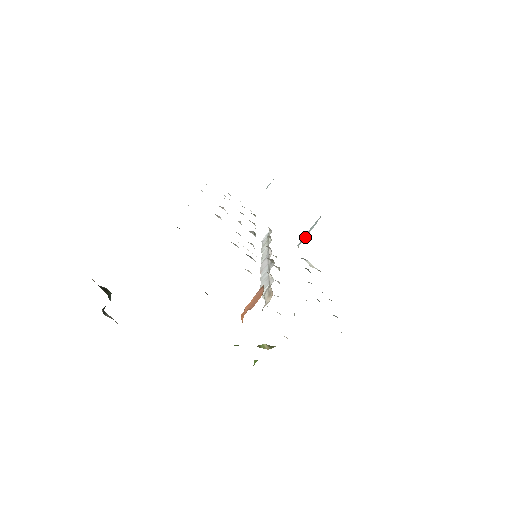
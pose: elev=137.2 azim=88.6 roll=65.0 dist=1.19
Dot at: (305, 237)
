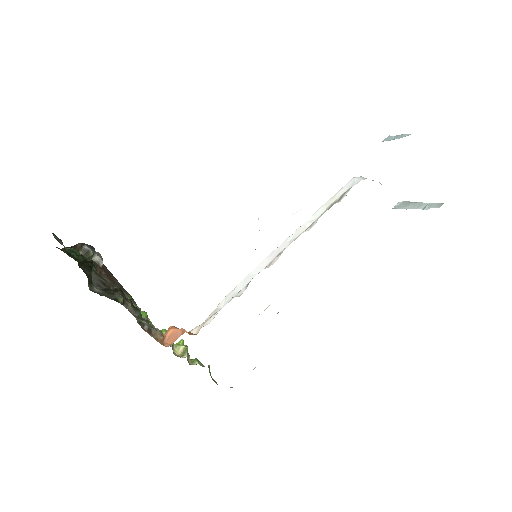
Dot at: (406, 208)
